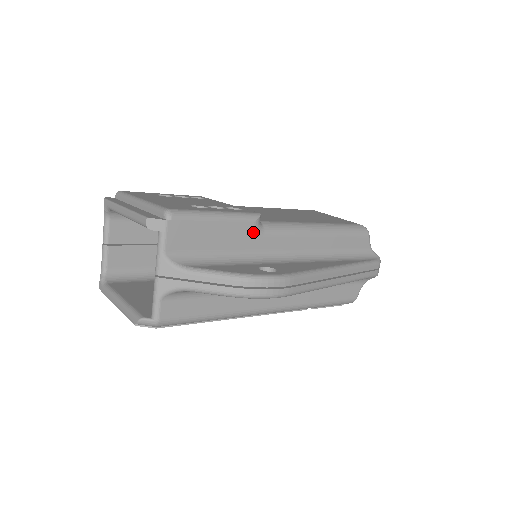
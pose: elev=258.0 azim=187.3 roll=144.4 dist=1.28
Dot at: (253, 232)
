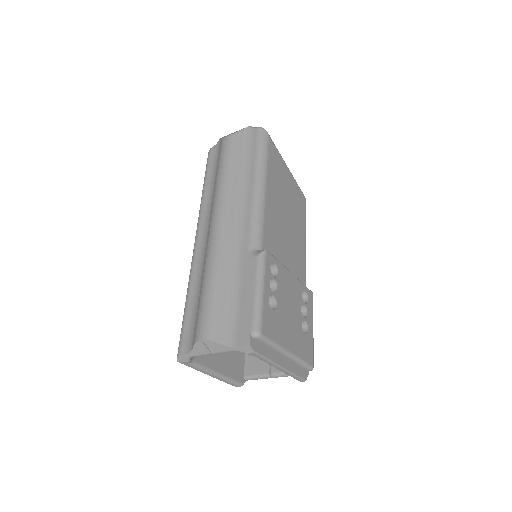
Dot at: occluded
